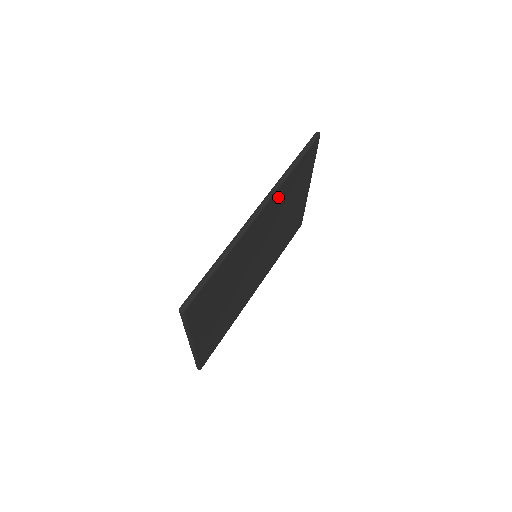
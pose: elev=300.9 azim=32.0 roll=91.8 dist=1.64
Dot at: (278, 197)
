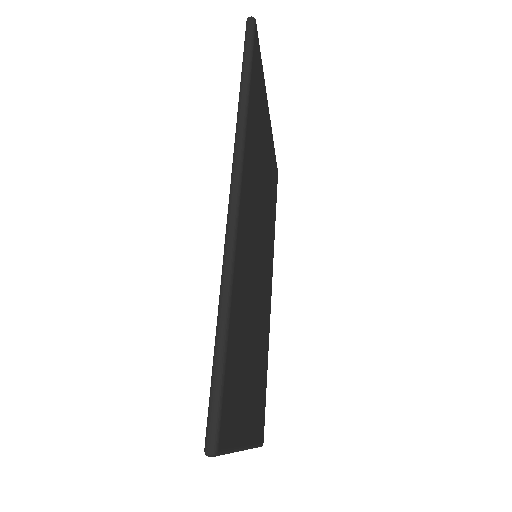
Dot at: (248, 153)
